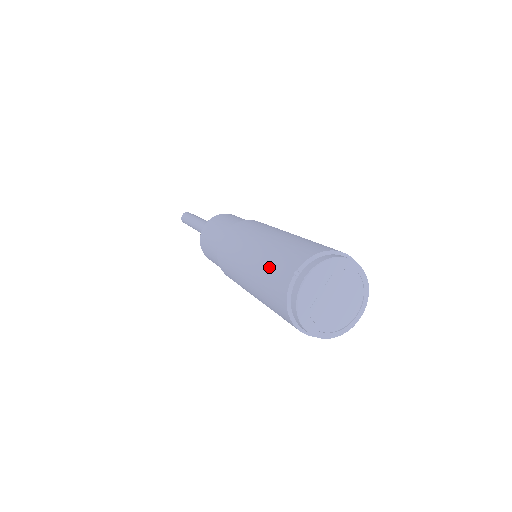
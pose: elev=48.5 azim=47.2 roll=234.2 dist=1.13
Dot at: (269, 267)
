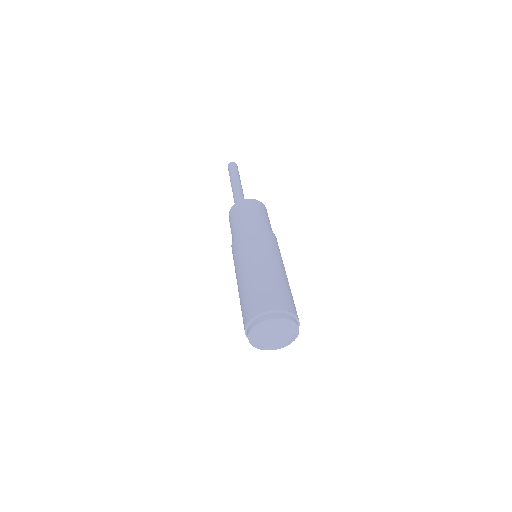
Dot at: (241, 308)
